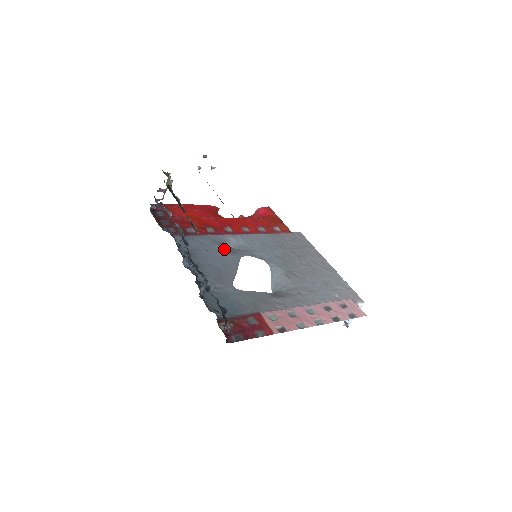
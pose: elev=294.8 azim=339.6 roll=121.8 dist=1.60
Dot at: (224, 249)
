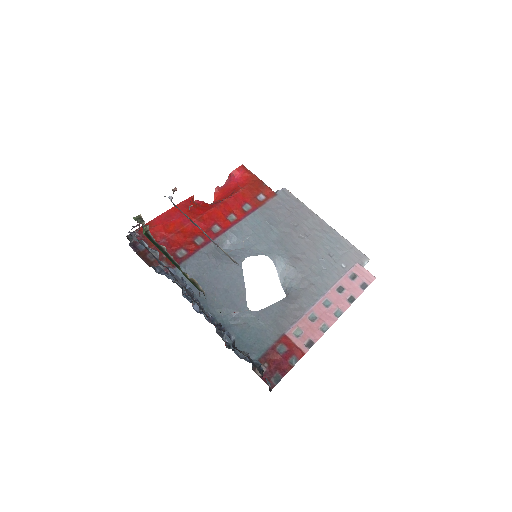
Dot at: (222, 260)
